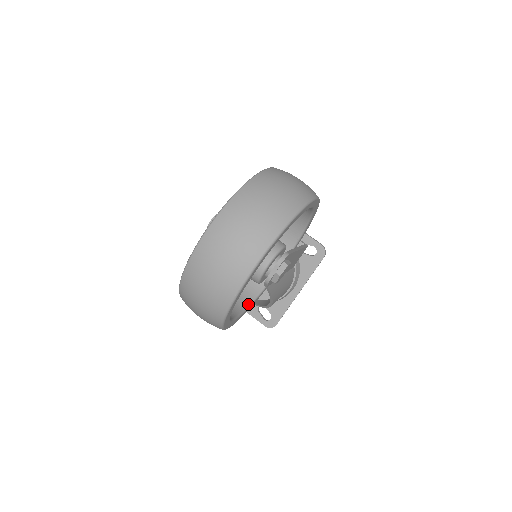
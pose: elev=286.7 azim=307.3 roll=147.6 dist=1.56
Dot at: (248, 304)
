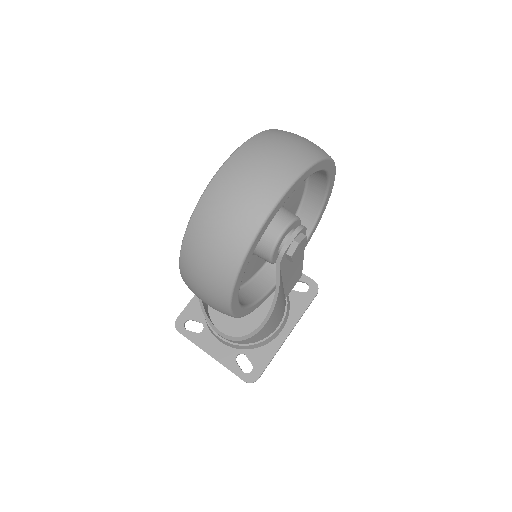
Dot at: (246, 304)
